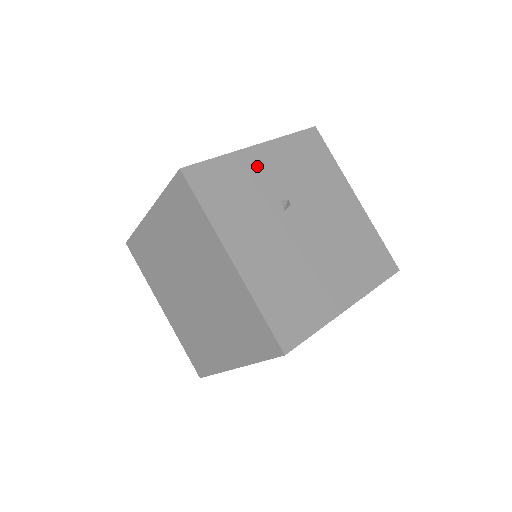
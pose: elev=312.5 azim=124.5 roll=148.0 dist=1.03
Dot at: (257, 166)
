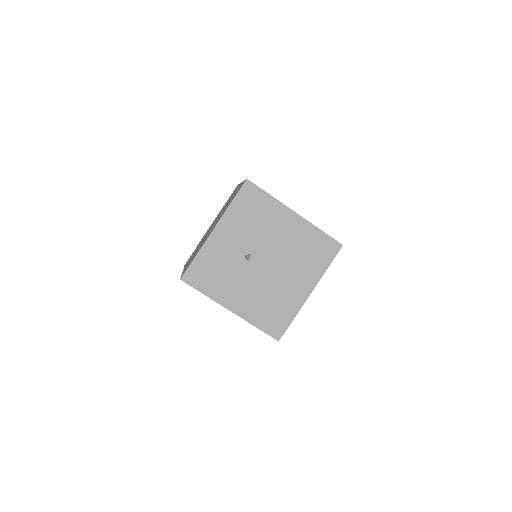
Dot at: (220, 244)
